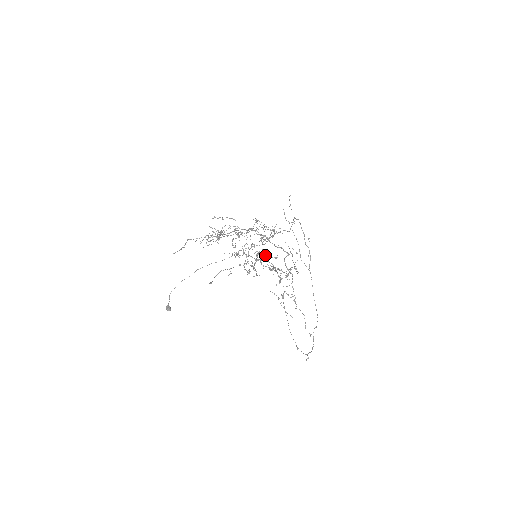
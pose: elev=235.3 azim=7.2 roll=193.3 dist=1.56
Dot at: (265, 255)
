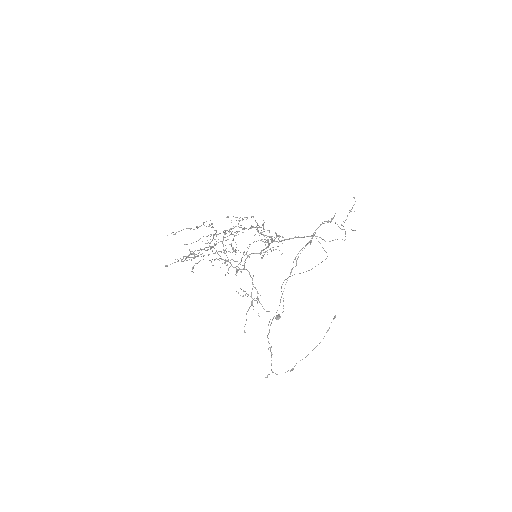
Dot at: (209, 245)
